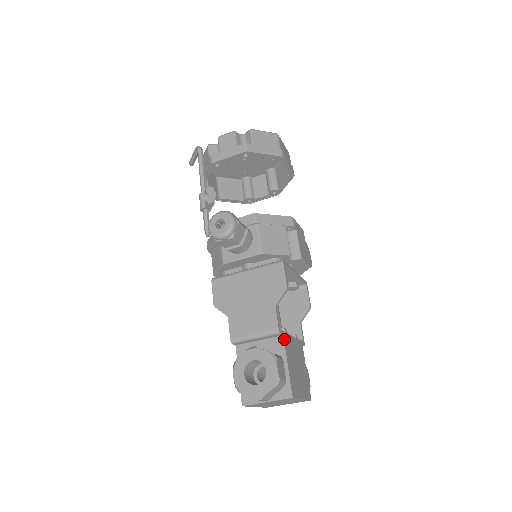
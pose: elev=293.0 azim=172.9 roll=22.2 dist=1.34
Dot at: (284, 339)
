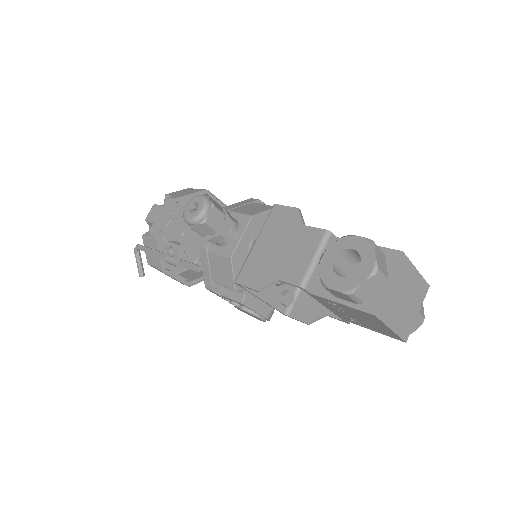
Dot at: occluded
